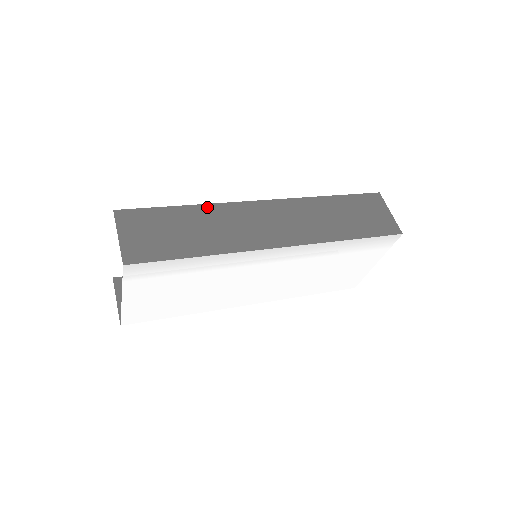
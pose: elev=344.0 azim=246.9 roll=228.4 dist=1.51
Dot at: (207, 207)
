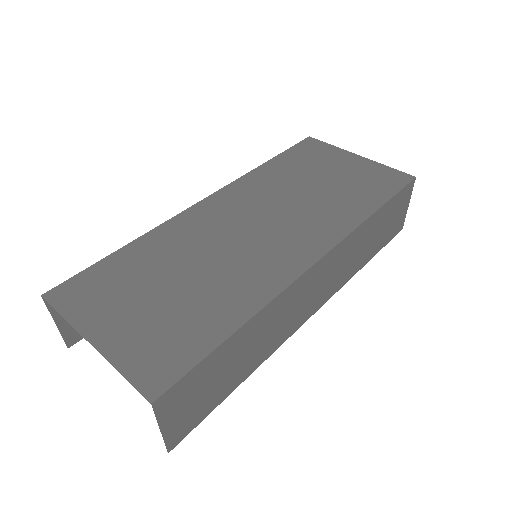
Dot at: (261, 315)
